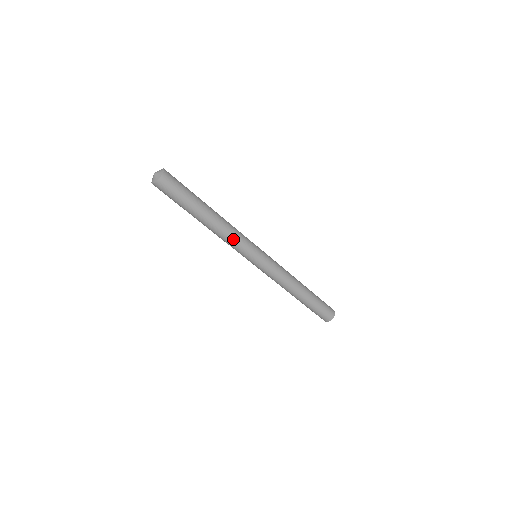
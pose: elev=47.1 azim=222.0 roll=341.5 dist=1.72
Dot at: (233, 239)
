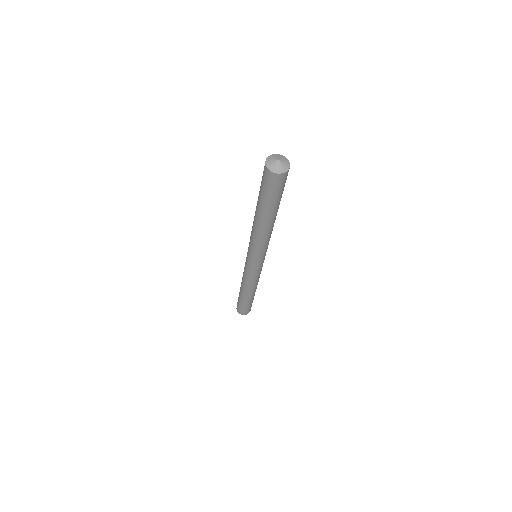
Dot at: (256, 242)
